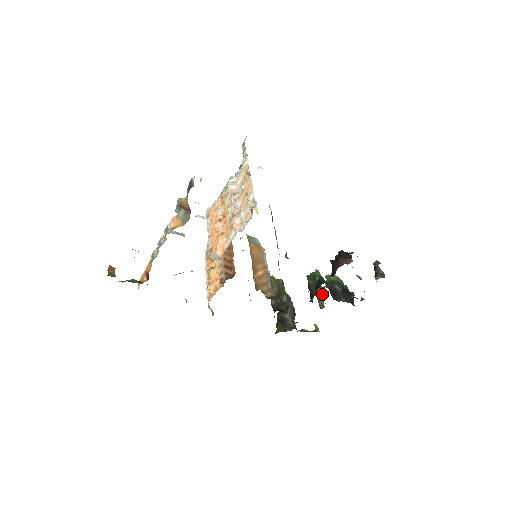
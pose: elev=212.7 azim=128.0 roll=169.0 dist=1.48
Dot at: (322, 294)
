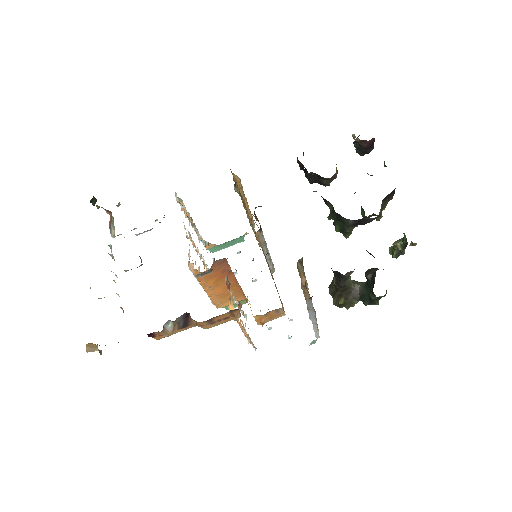
Dot at: occluded
